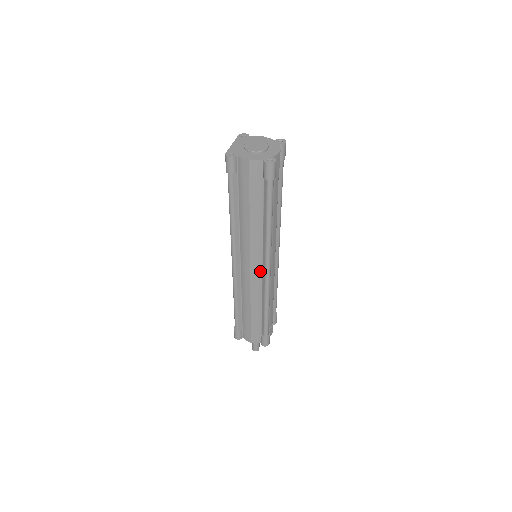
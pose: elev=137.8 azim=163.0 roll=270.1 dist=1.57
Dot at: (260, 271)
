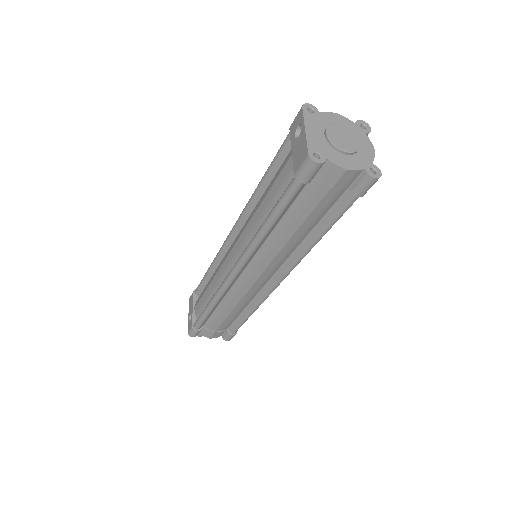
Dot at: (267, 280)
